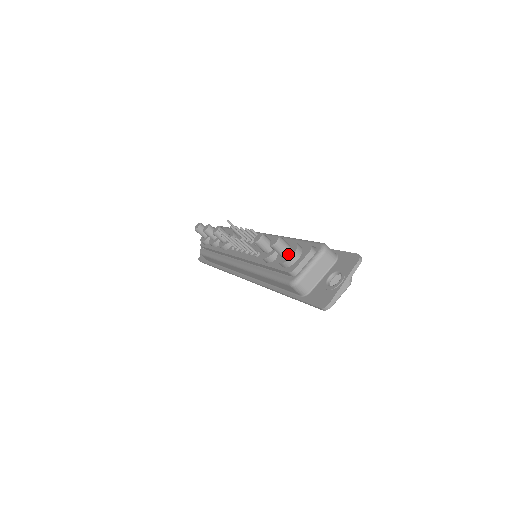
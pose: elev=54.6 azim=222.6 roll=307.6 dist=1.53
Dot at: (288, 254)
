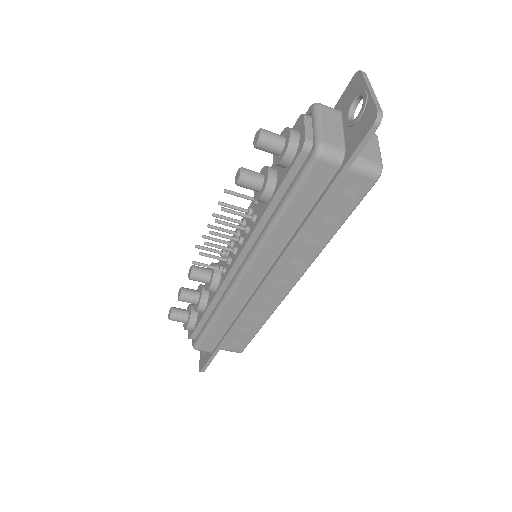
Dot at: (284, 140)
